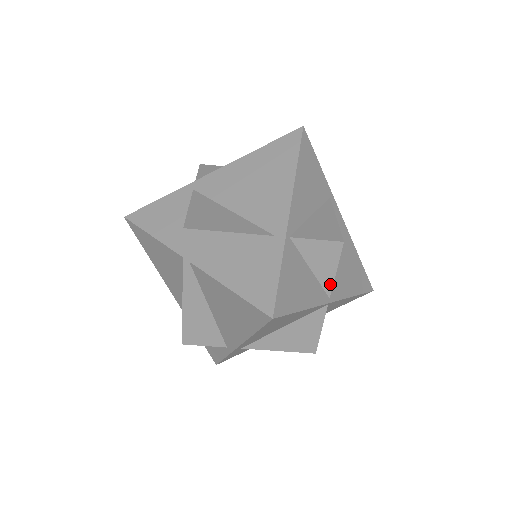
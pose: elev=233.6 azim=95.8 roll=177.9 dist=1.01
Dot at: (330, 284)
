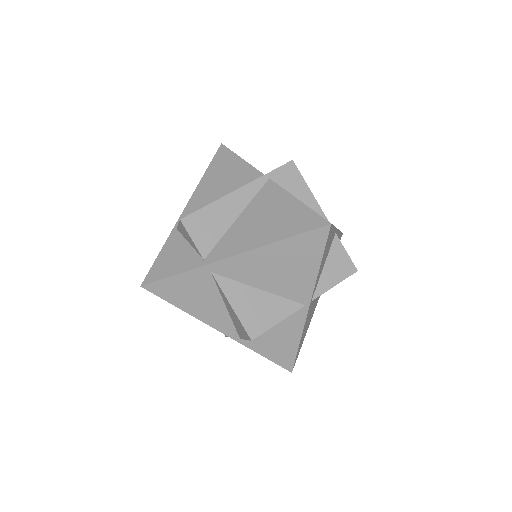
Dot at: (322, 291)
